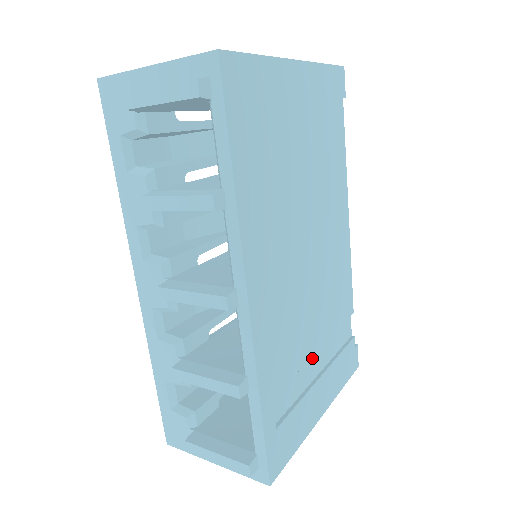
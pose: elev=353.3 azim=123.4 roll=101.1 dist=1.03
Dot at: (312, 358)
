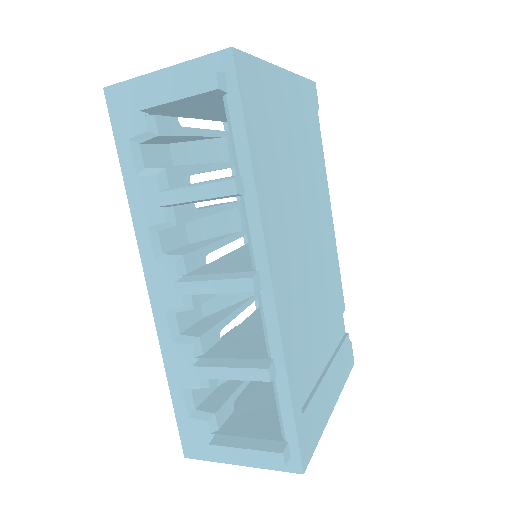
Dot at: (320, 349)
